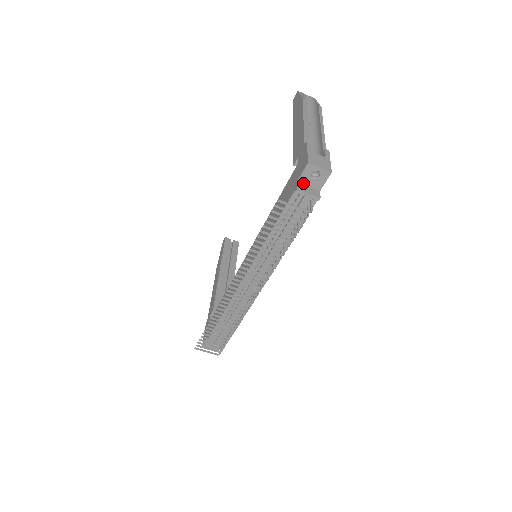
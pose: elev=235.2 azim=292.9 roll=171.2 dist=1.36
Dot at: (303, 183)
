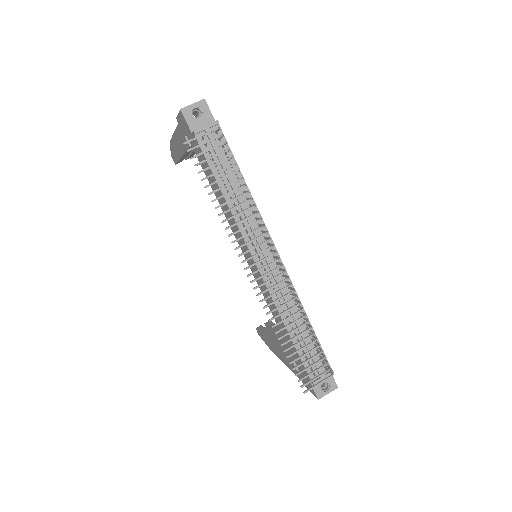
Dot at: occluded
